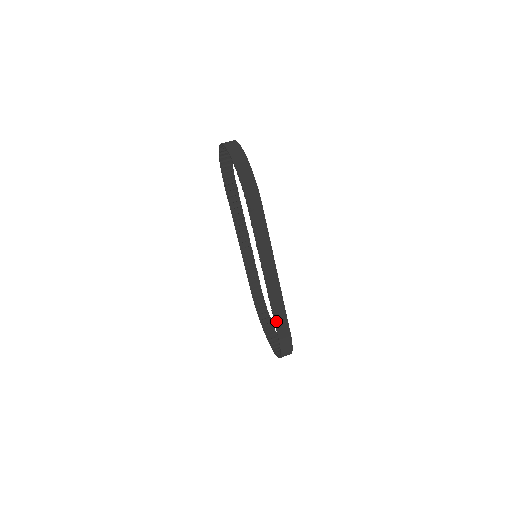
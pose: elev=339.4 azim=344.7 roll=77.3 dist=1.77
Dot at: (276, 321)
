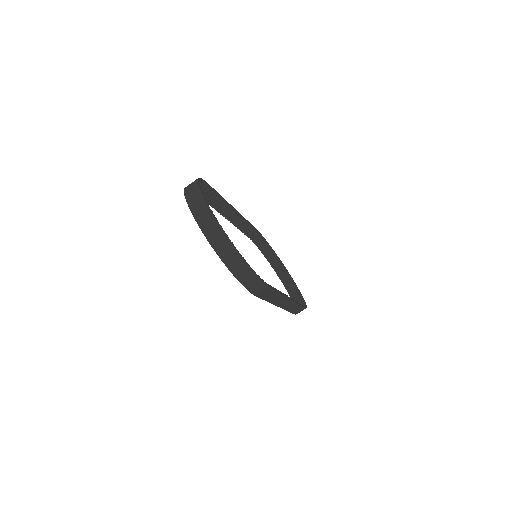
Dot at: (292, 312)
